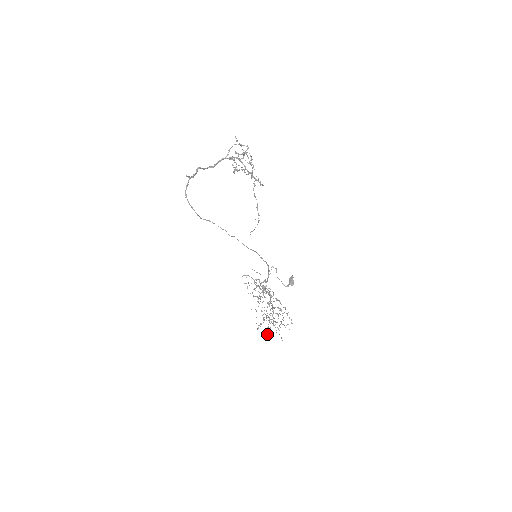
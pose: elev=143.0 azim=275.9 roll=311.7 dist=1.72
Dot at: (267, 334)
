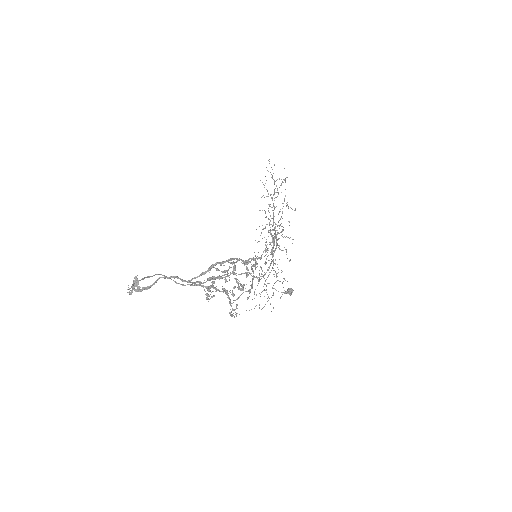
Dot at: occluded
